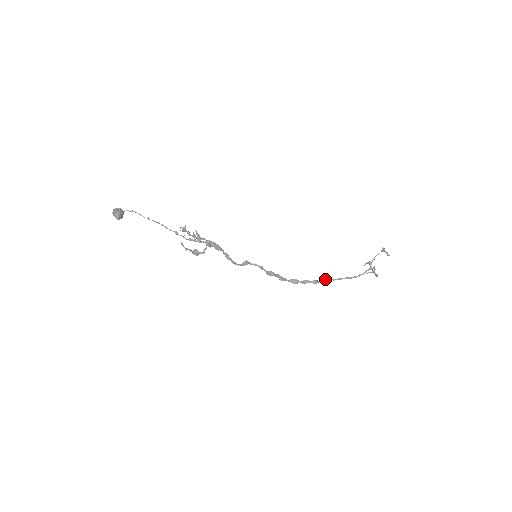
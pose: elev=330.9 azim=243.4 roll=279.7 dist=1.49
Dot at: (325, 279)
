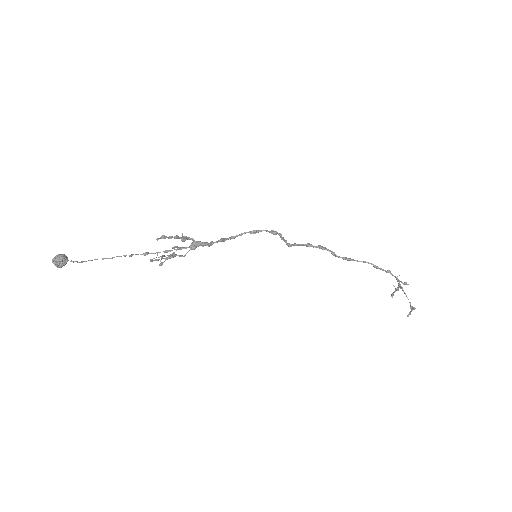
Dot at: (344, 259)
